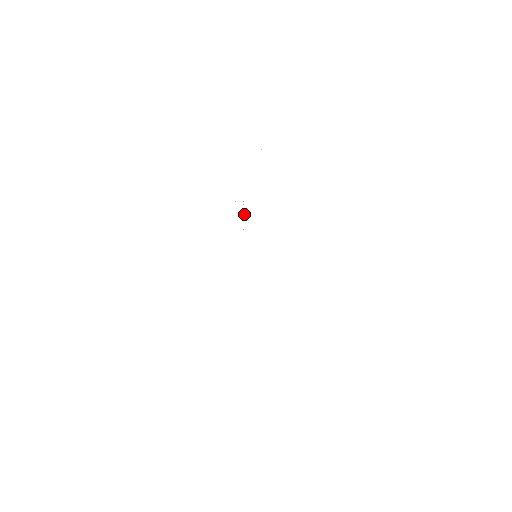
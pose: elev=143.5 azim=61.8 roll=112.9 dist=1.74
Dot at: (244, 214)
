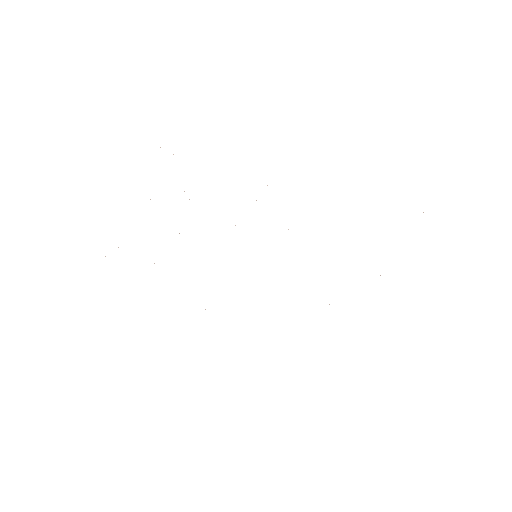
Dot at: occluded
